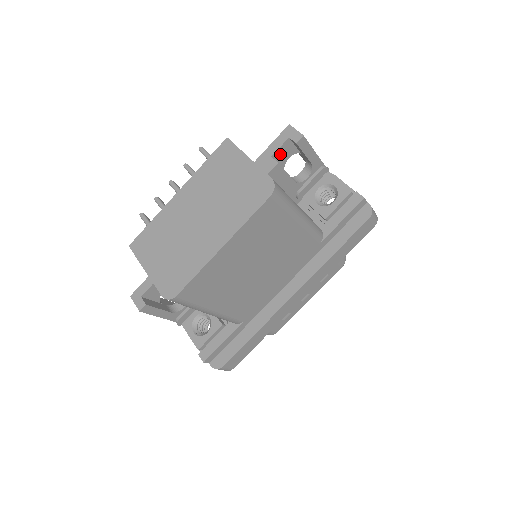
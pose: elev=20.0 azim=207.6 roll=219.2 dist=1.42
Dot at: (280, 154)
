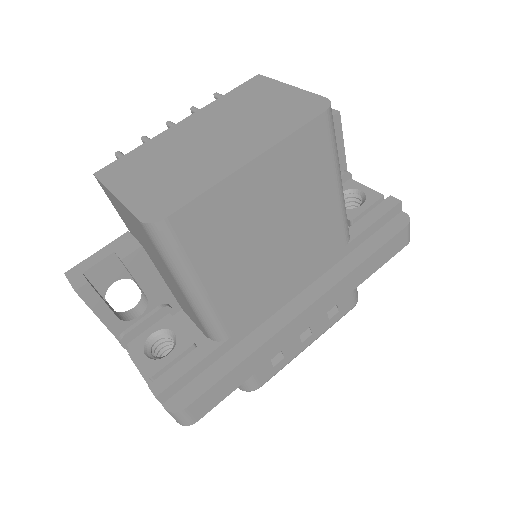
Dot at: occluded
